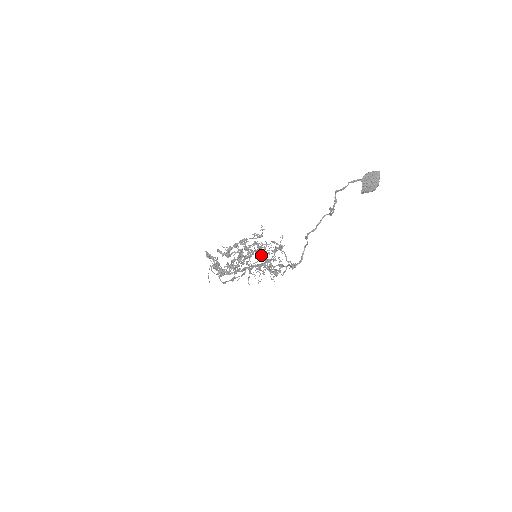
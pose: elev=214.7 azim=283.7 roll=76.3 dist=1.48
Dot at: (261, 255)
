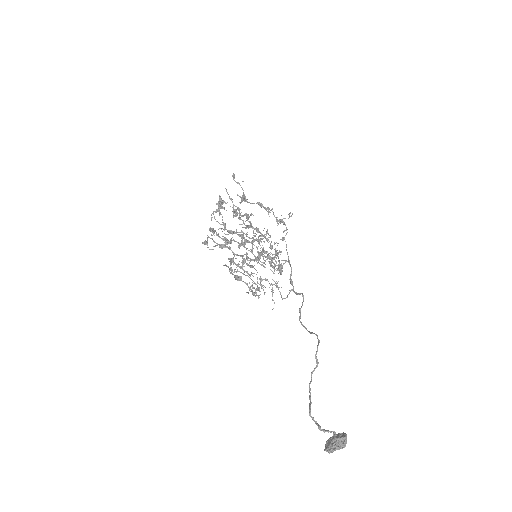
Dot at: (257, 290)
